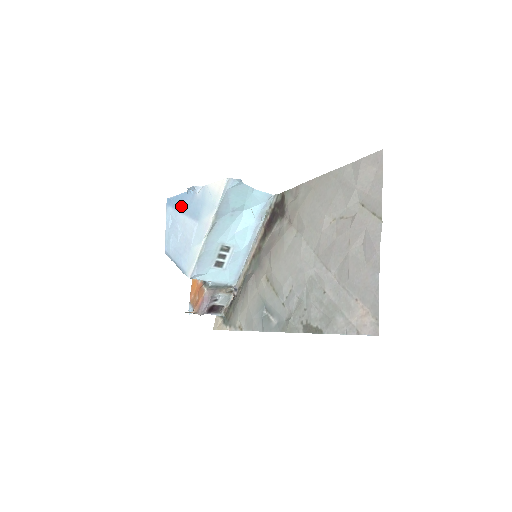
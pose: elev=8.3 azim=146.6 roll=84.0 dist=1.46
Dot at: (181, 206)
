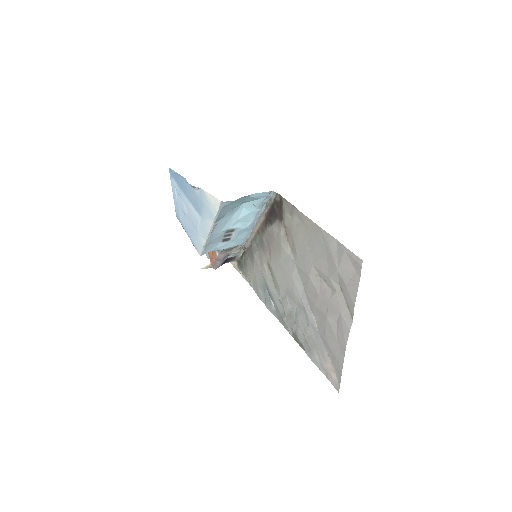
Dot at: (183, 188)
